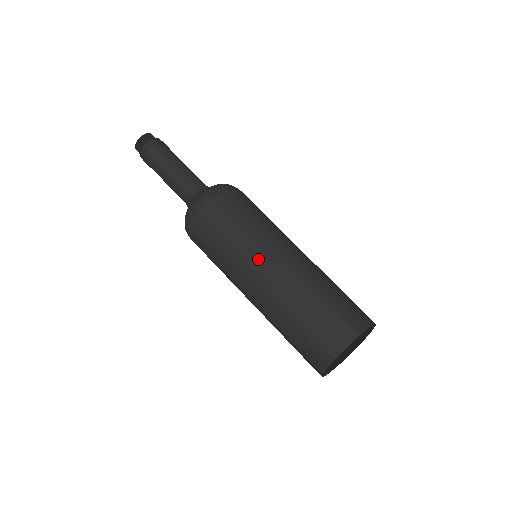
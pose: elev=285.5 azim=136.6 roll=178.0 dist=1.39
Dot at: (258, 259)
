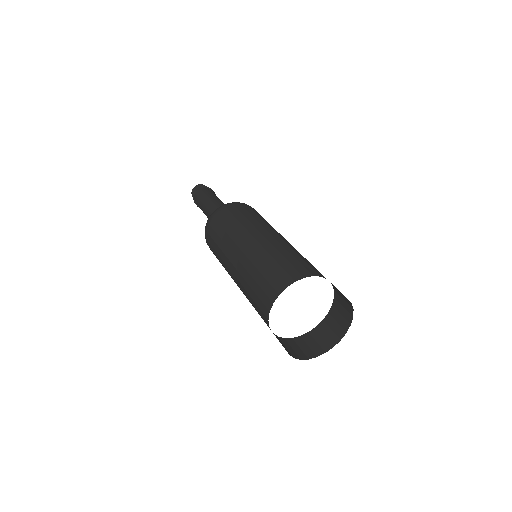
Dot at: (276, 233)
